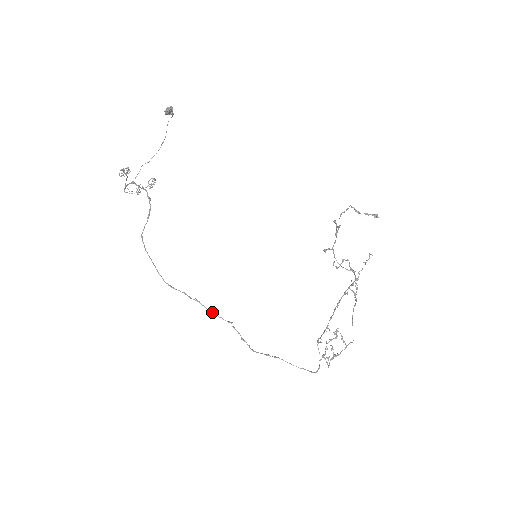
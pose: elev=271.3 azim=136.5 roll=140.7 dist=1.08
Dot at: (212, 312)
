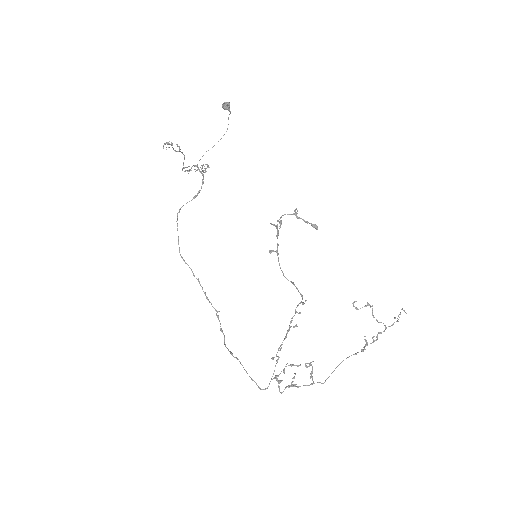
Dot at: occluded
